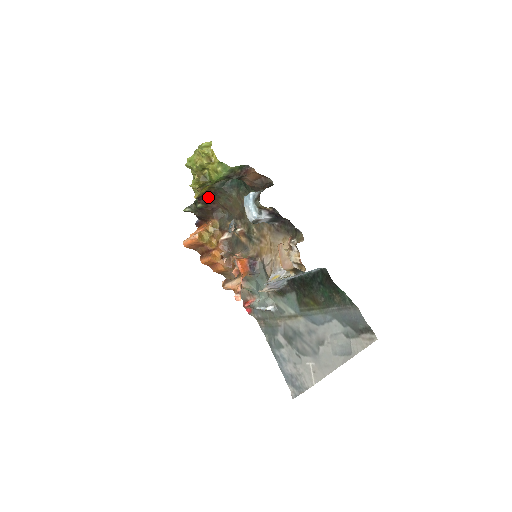
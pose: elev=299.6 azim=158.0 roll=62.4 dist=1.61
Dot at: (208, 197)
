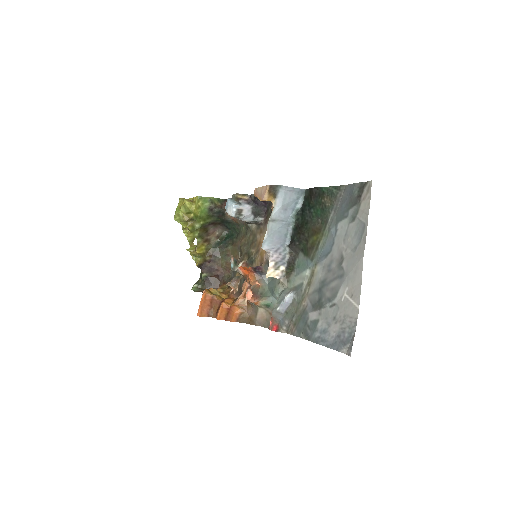
Dot at: (210, 265)
